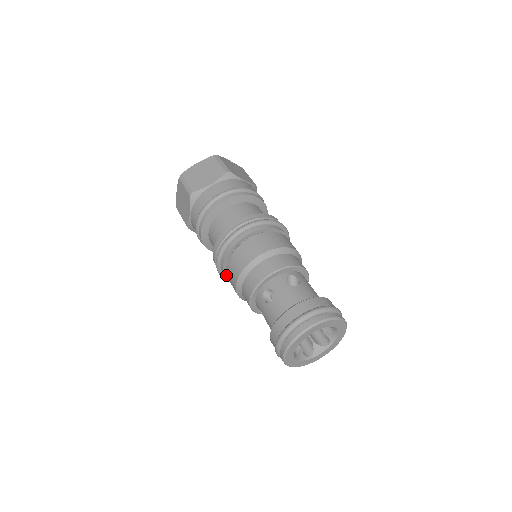
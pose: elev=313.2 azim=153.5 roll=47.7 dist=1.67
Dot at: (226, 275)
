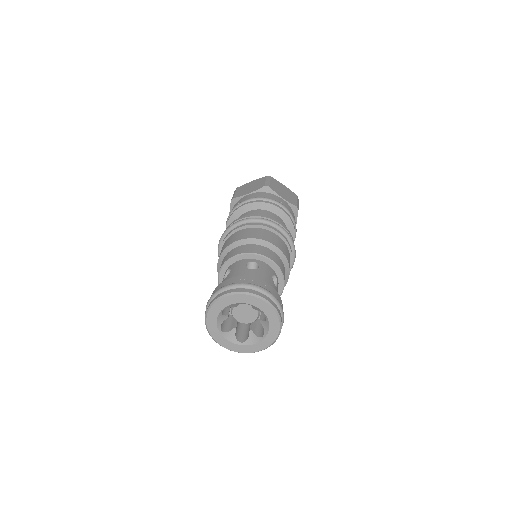
Dot at: occluded
